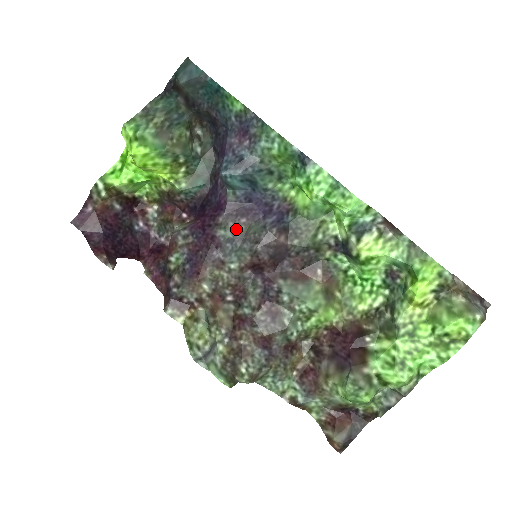
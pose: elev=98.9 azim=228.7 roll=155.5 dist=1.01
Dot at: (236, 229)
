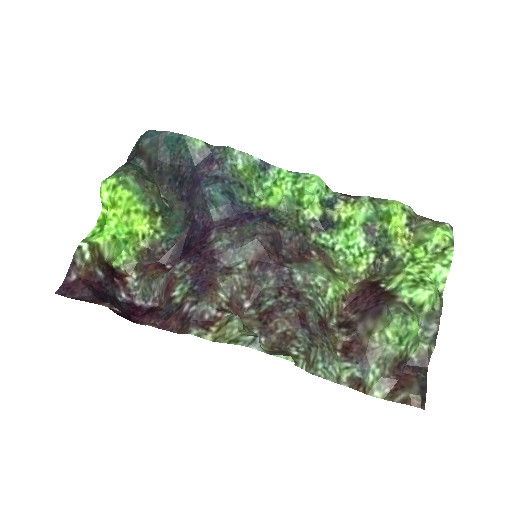
Dot at: (231, 236)
